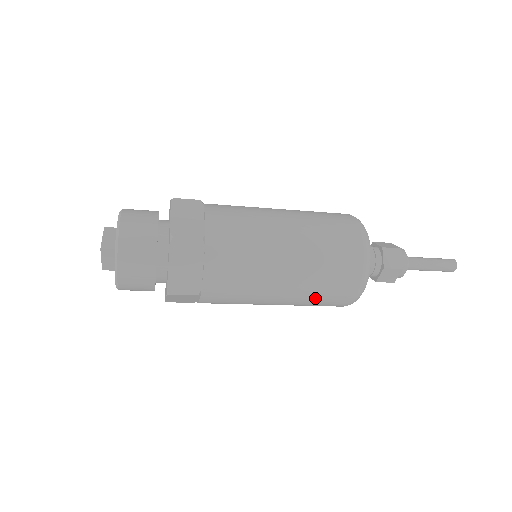
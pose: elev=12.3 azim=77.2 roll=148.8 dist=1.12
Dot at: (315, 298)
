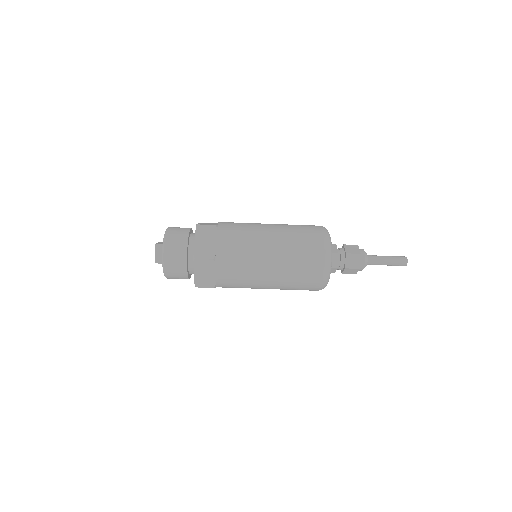
Dot at: (295, 265)
